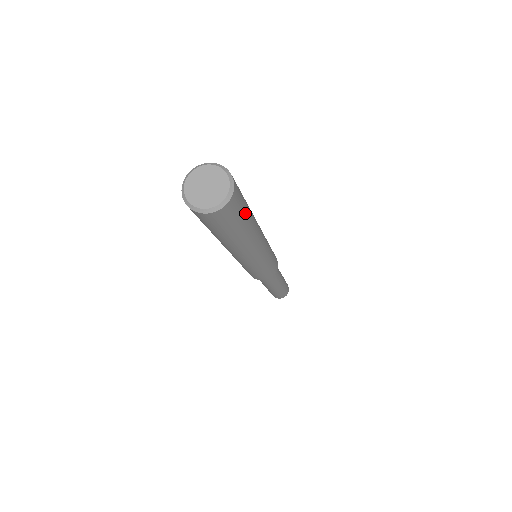
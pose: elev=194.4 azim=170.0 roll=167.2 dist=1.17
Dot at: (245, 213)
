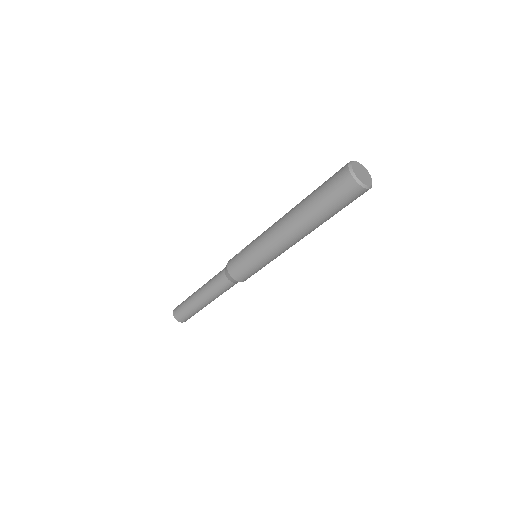
Dot at: occluded
